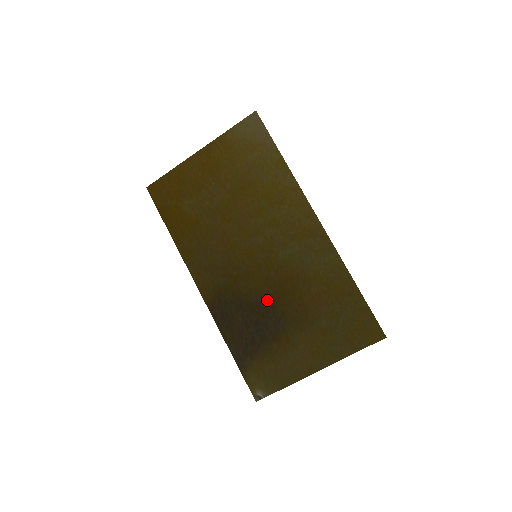
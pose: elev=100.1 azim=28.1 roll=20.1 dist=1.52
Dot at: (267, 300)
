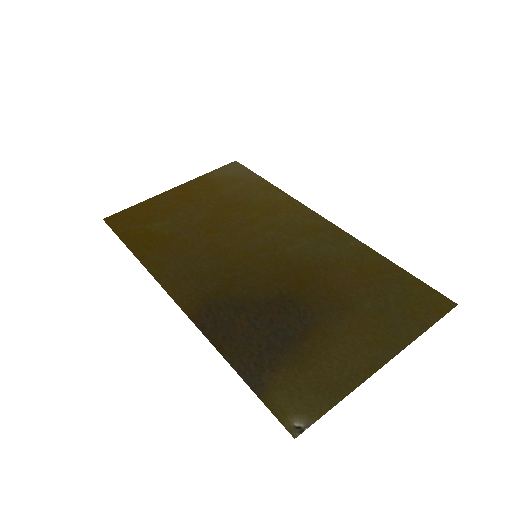
Dot at: (281, 295)
